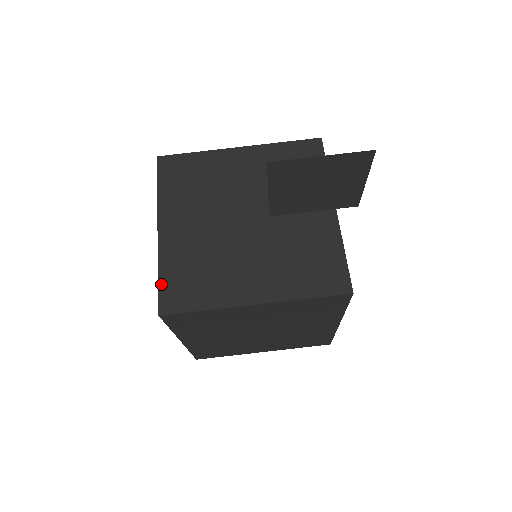
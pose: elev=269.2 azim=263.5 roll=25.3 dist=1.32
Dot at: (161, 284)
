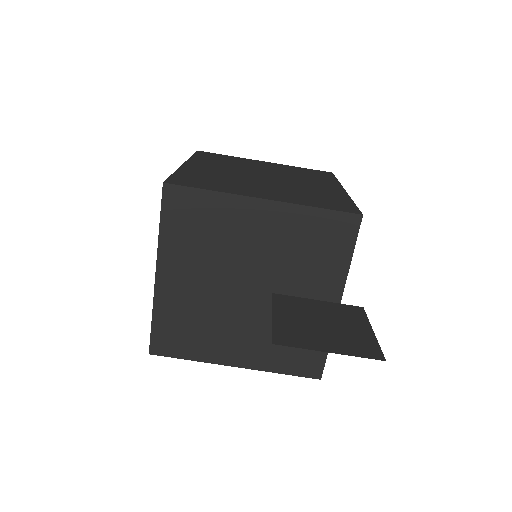
Dot at: (154, 329)
